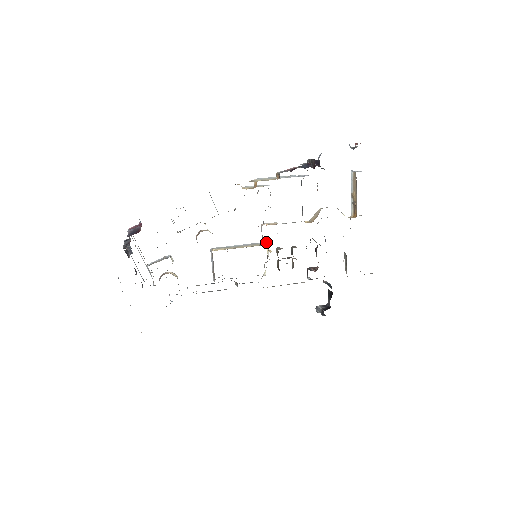
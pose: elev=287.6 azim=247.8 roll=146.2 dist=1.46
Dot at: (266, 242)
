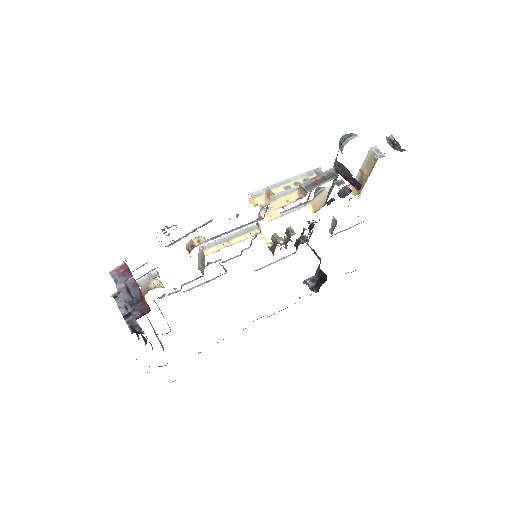
Dot at: (259, 224)
